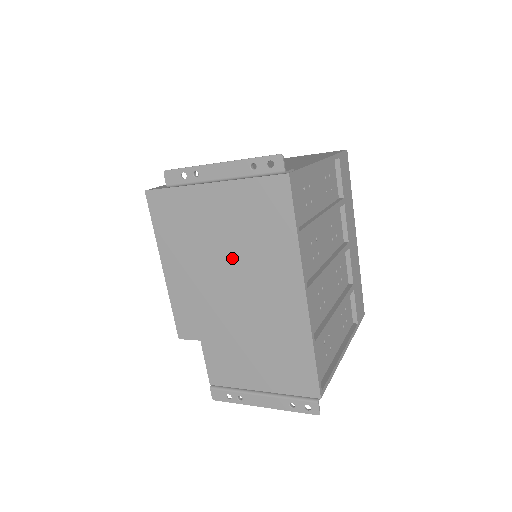
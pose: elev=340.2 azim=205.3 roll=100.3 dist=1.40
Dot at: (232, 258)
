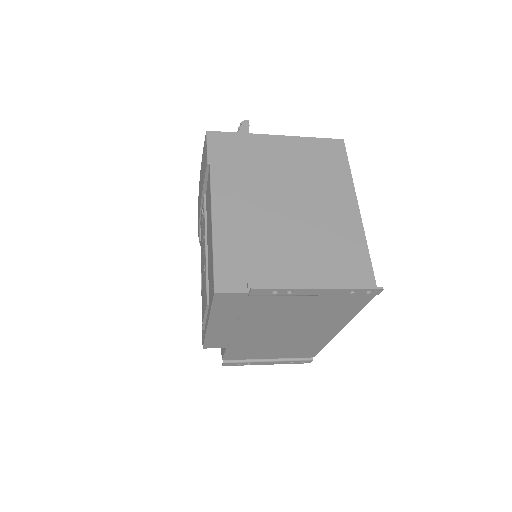
Dot at: (289, 321)
